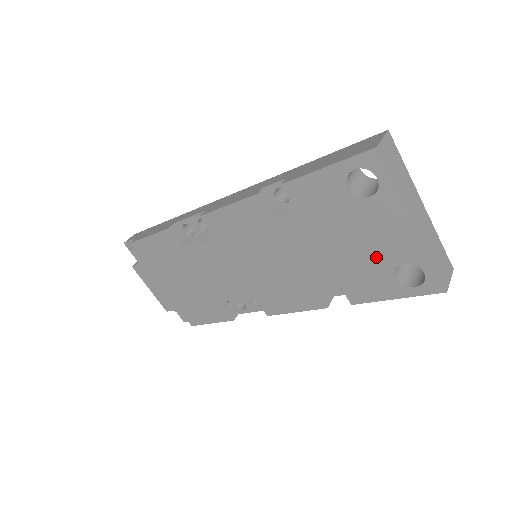
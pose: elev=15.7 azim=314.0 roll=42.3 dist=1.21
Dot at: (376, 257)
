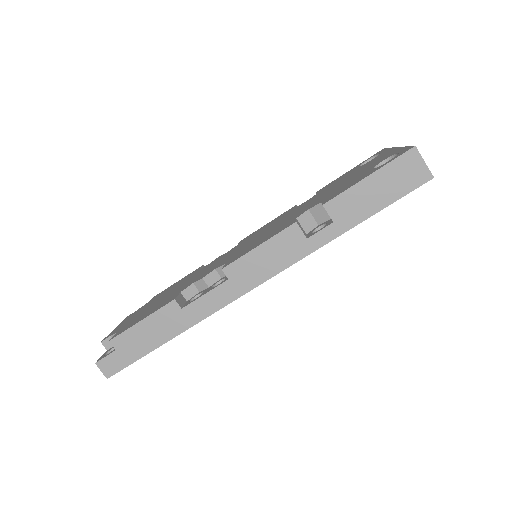
Dot at: (363, 172)
